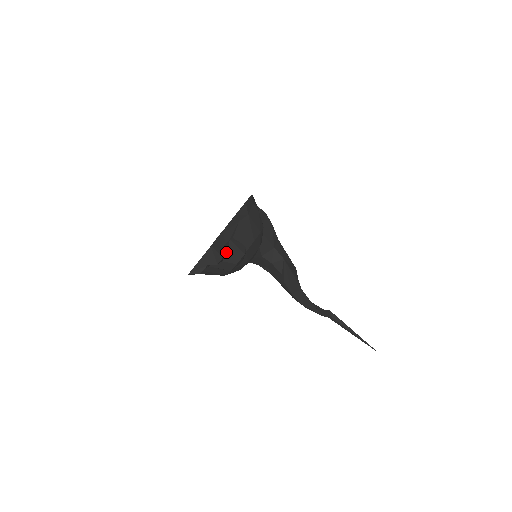
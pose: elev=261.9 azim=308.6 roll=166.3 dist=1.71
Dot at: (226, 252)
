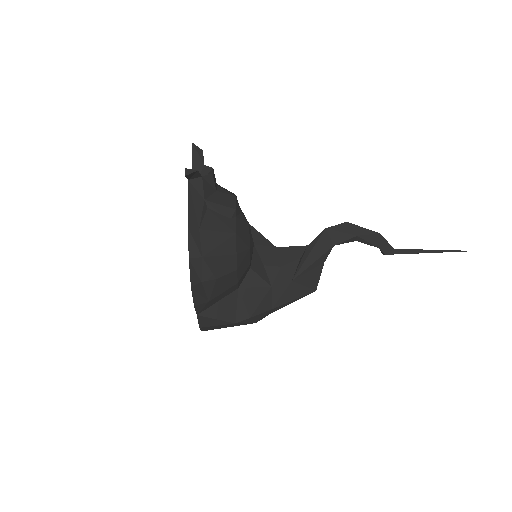
Dot at: occluded
